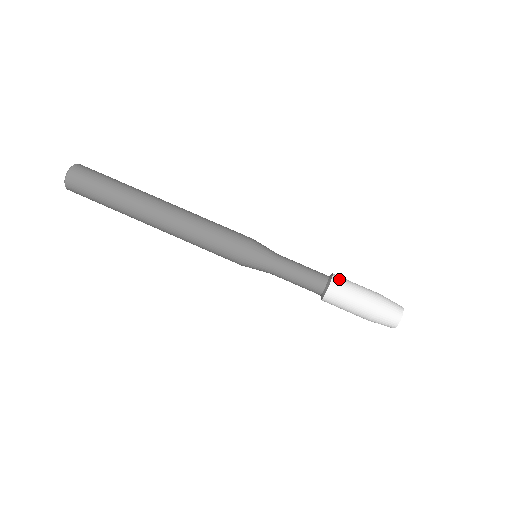
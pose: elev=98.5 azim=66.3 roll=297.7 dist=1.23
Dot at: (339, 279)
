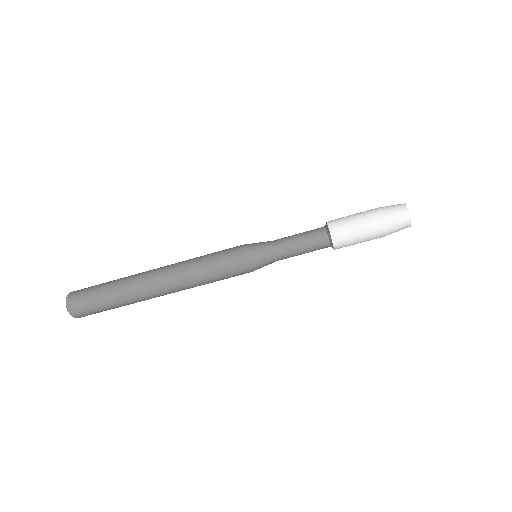
Dot at: (335, 224)
